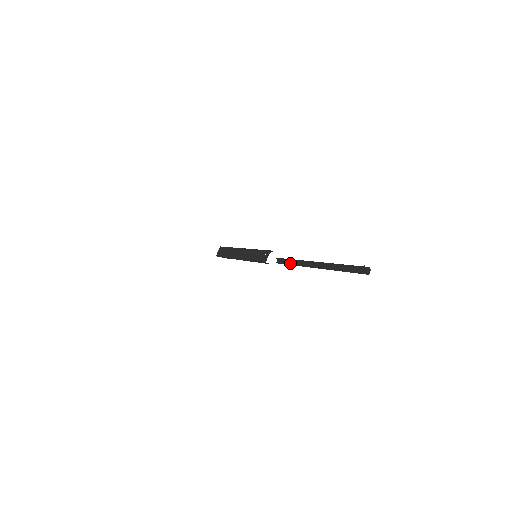
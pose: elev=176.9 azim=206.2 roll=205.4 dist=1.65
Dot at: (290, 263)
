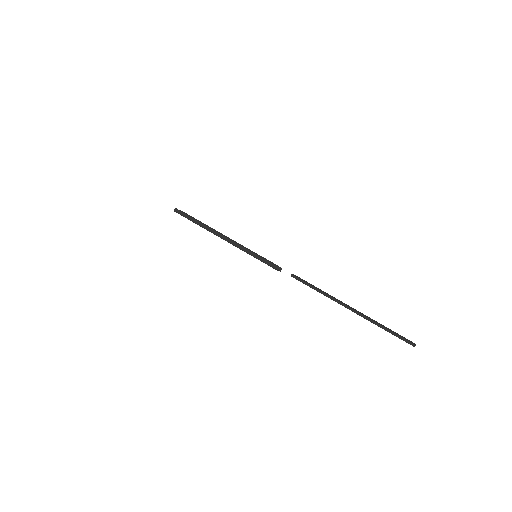
Dot at: (315, 287)
